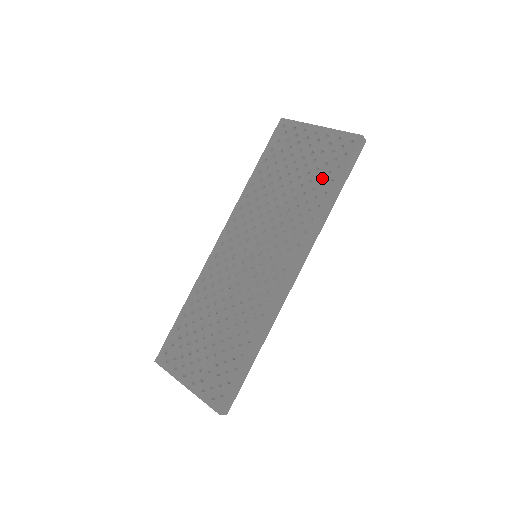
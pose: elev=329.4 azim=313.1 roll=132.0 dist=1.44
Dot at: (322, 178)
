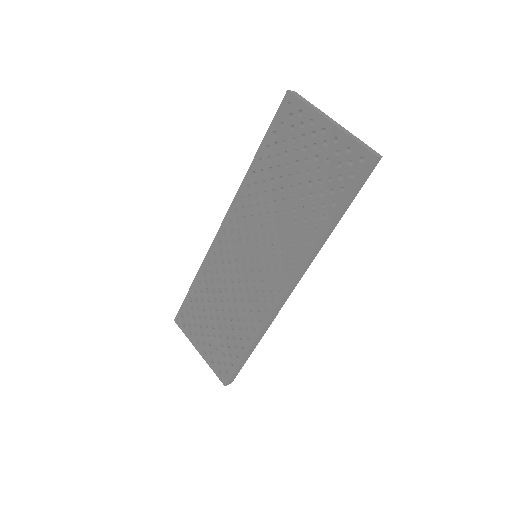
Dot at: (324, 197)
